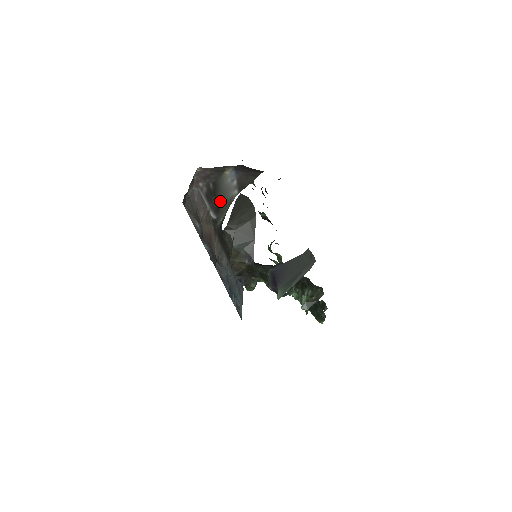
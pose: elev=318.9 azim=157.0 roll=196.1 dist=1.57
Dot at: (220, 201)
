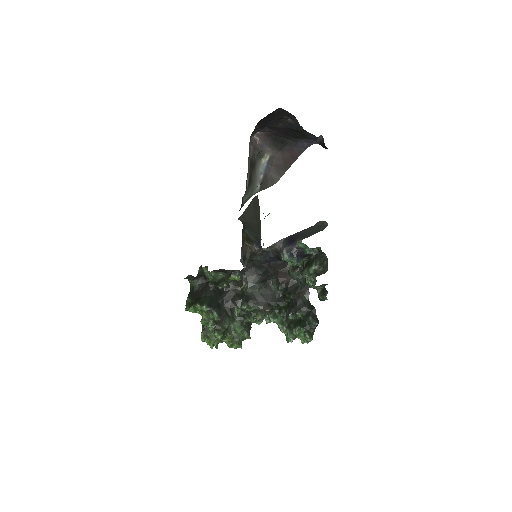
Dot at: (252, 179)
